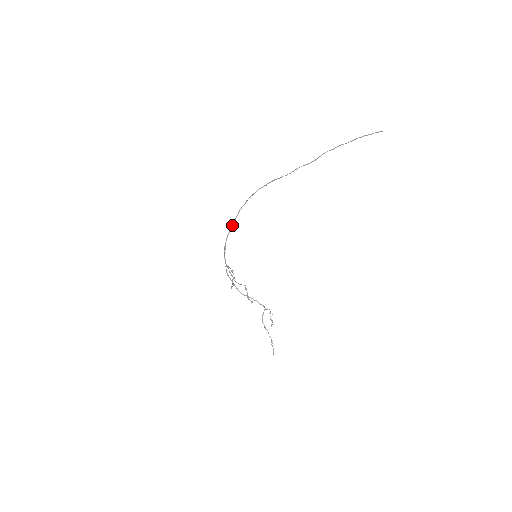
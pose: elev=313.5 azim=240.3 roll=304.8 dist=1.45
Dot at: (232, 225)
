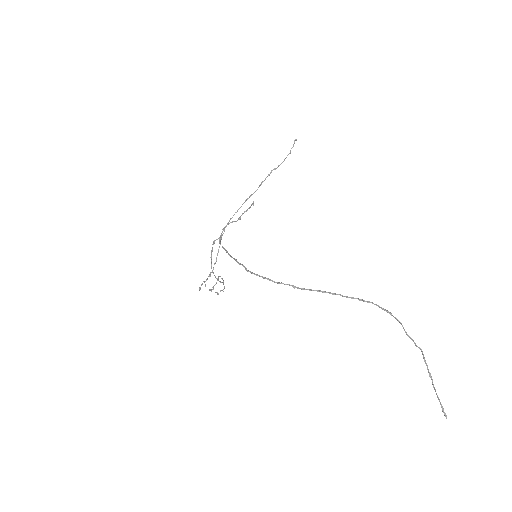
Dot at: (232, 257)
